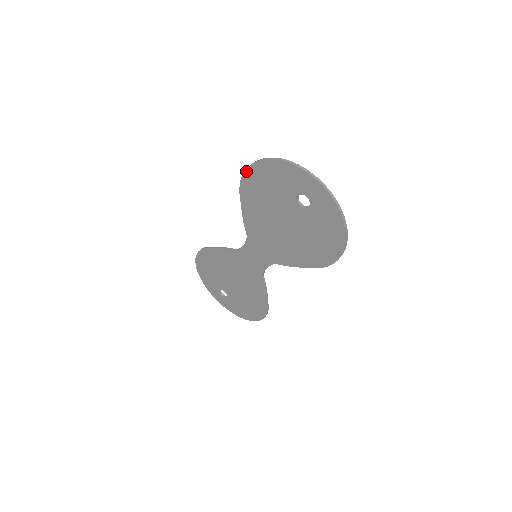
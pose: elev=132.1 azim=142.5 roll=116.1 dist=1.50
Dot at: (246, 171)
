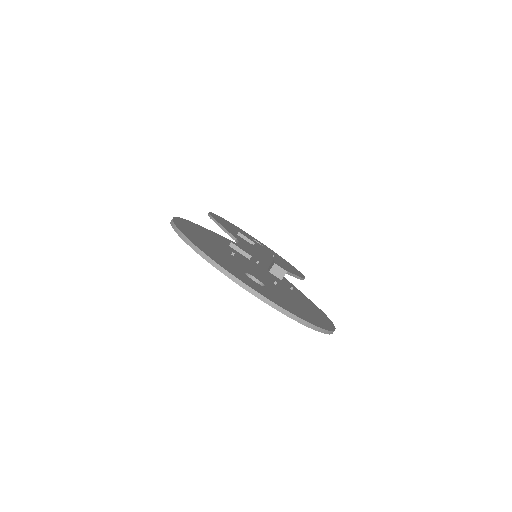
Dot at: occluded
